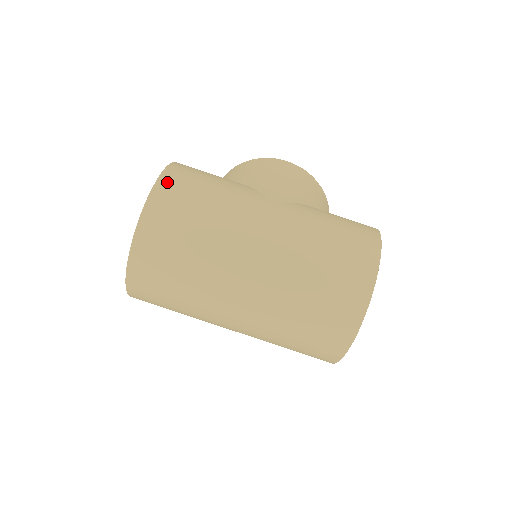
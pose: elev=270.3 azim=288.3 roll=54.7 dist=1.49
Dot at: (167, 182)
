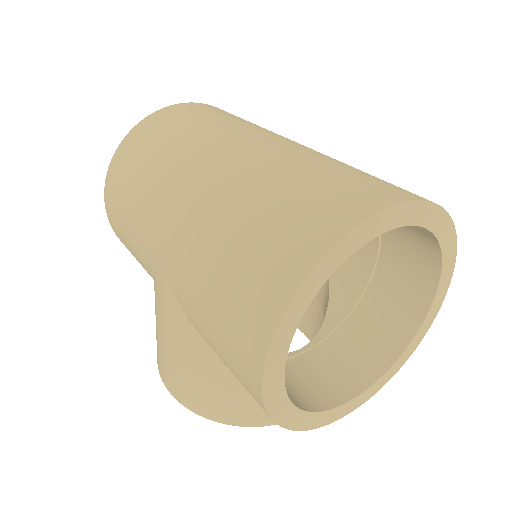
Dot at: occluded
